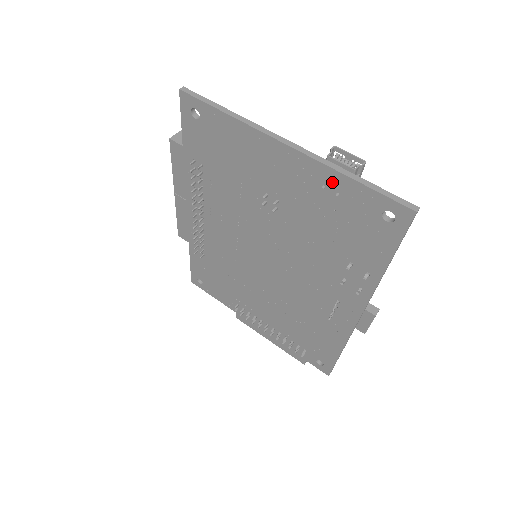
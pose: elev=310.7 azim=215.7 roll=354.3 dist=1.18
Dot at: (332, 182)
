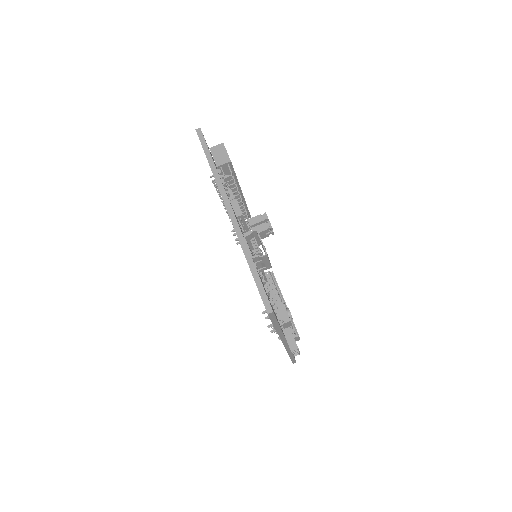
Dot at: occluded
